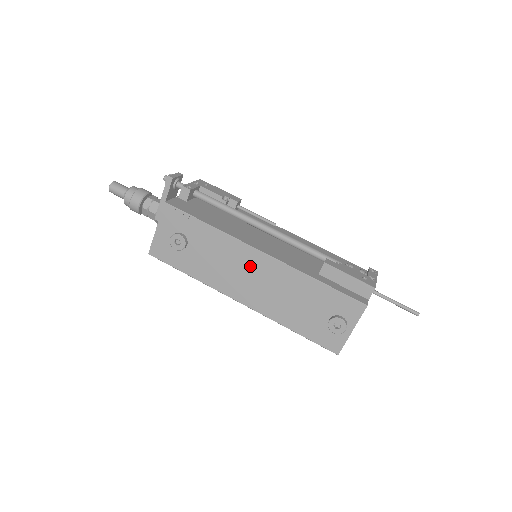
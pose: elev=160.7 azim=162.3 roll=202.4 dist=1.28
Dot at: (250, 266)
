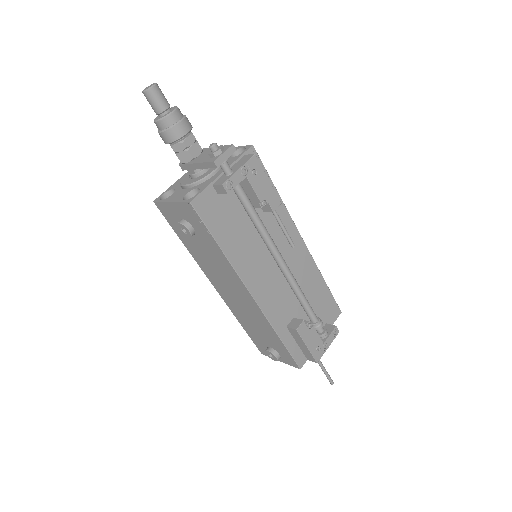
Dot at: (237, 289)
